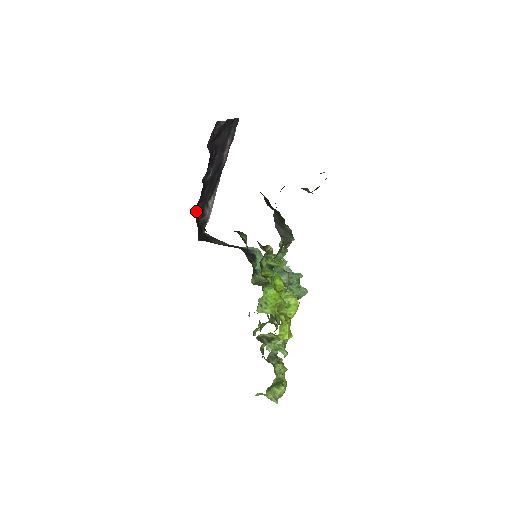
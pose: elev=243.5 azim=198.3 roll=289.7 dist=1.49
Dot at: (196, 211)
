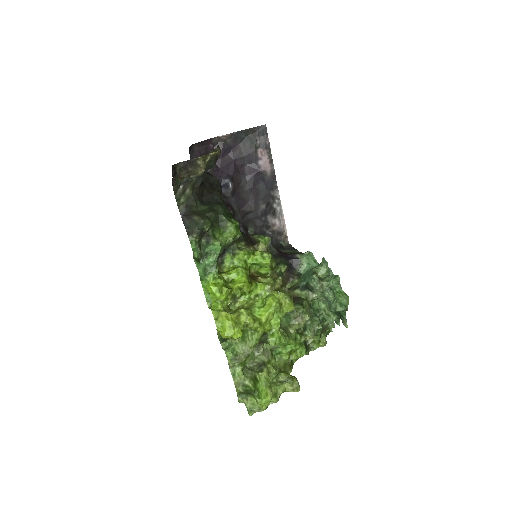
Dot at: (240, 222)
